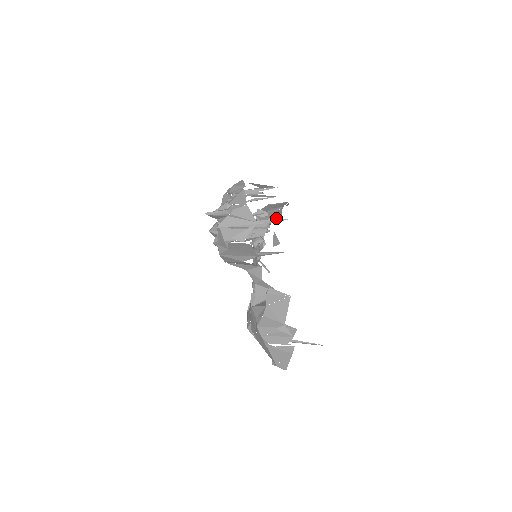
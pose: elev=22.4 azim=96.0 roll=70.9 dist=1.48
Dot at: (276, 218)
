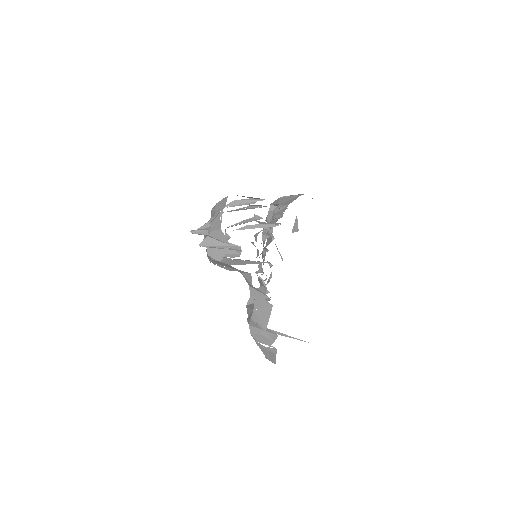
Dot at: occluded
